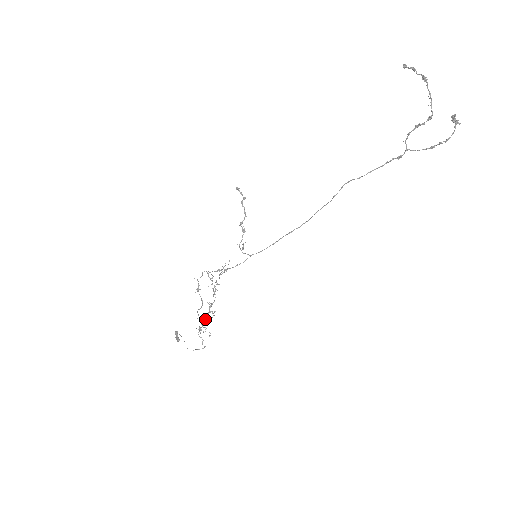
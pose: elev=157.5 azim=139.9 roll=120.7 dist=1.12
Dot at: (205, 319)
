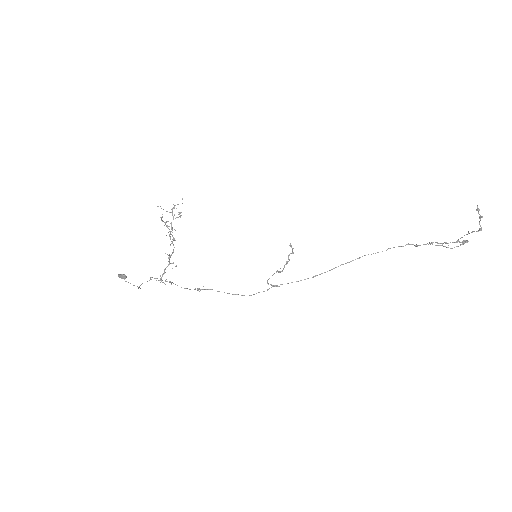
Dot at: occluded
